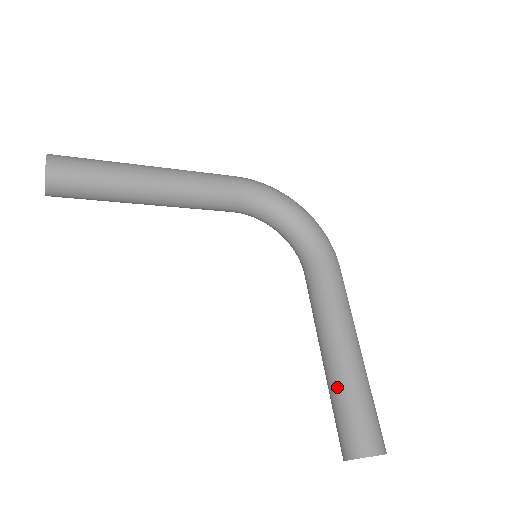
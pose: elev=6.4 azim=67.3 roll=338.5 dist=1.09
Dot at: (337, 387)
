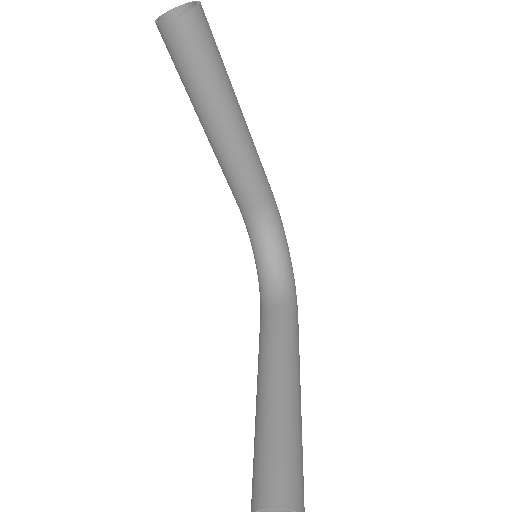
Dot at: (281, 423)
